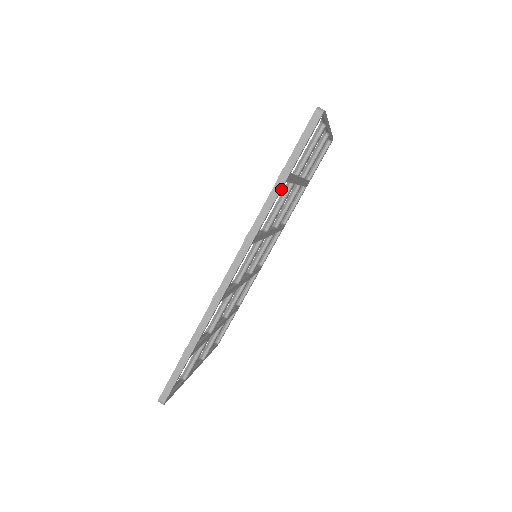
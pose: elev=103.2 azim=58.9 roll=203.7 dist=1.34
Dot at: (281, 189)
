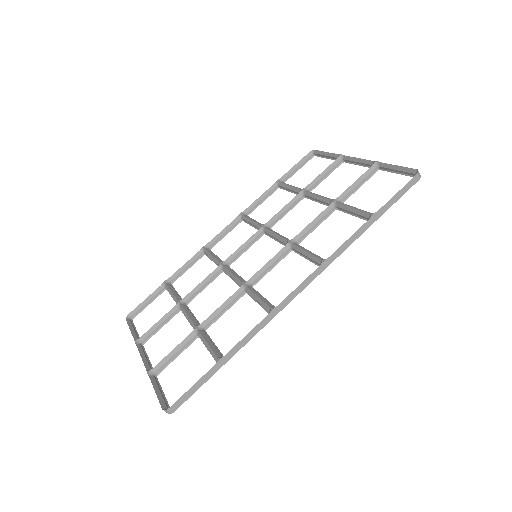
Dot at: (366, 228)
